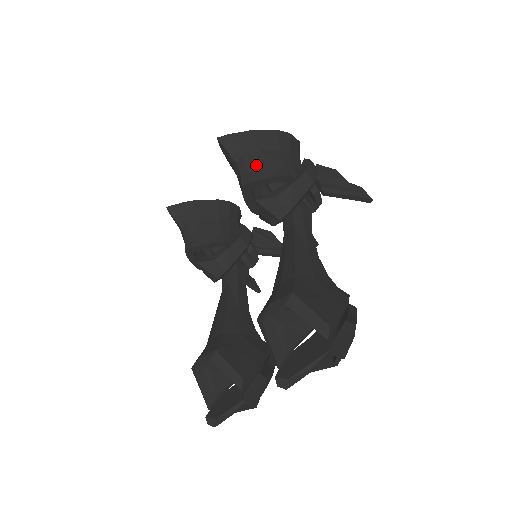
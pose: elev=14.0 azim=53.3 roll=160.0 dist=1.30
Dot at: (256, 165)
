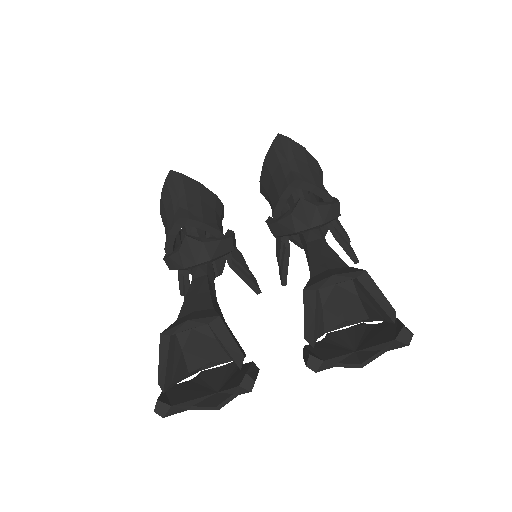
Dot at: (307, 172)
